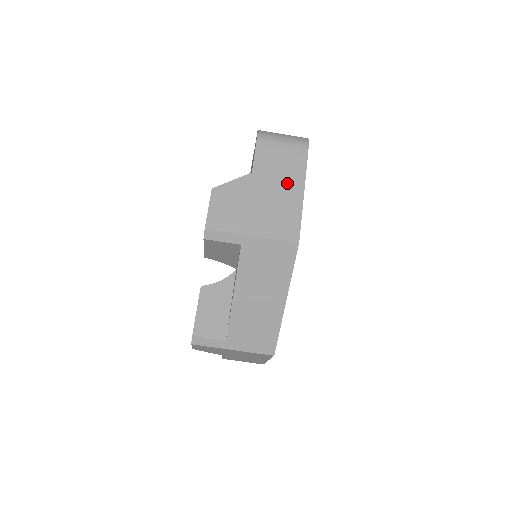
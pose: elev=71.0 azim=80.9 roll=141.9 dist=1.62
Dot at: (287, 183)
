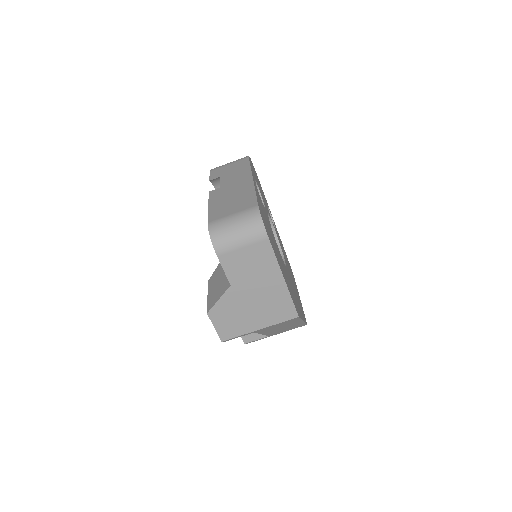
Dot at: (265, 278)
